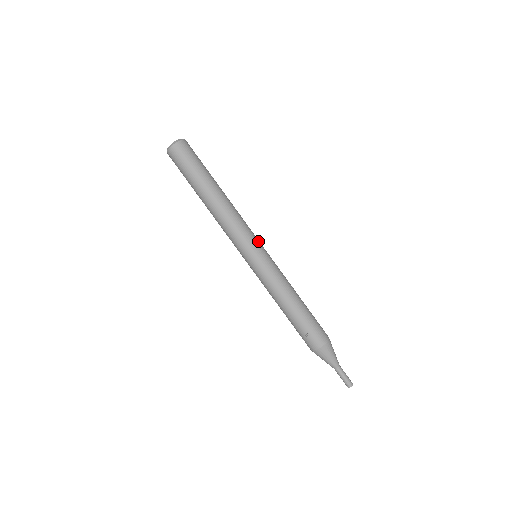
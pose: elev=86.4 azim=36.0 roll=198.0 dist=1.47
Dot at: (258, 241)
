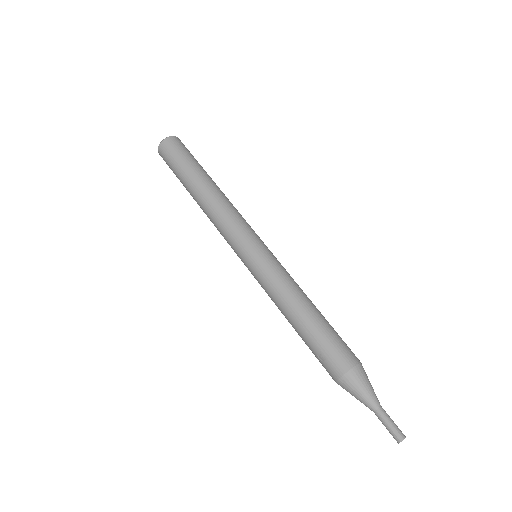
Dot at: (253, 236)
